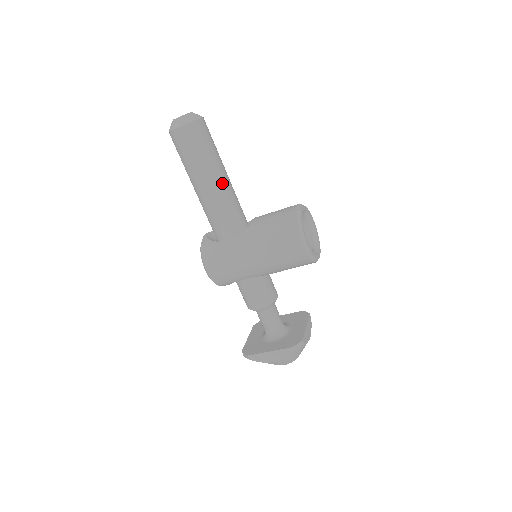
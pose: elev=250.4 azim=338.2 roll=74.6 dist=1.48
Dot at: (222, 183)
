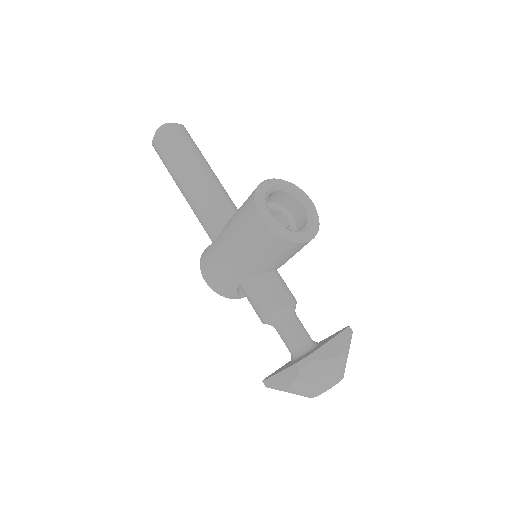
Dot at: (199, 181)
